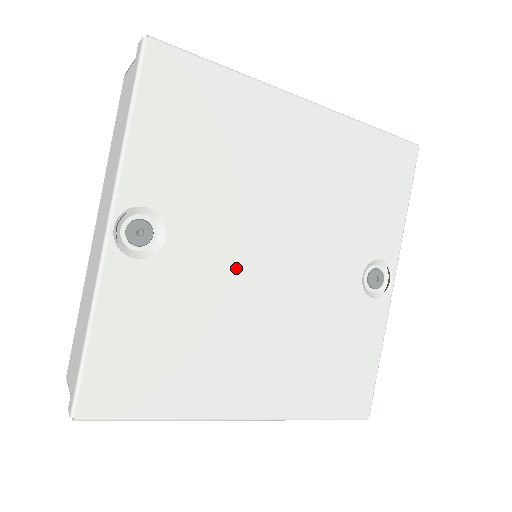
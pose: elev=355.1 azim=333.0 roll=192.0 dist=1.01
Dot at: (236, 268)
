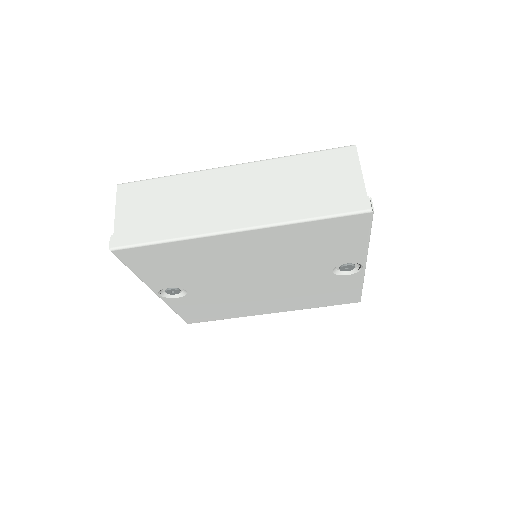
Dot at: (234, 288)
